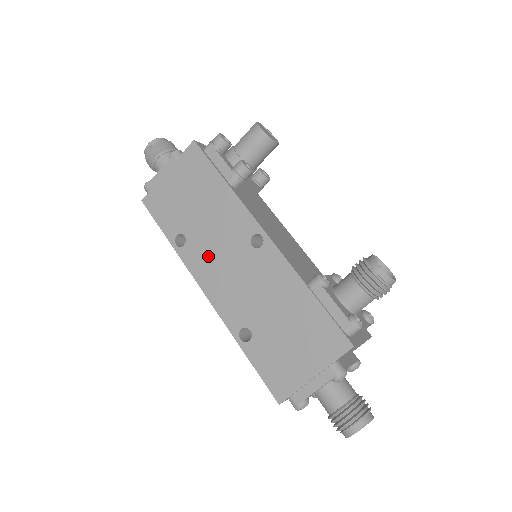
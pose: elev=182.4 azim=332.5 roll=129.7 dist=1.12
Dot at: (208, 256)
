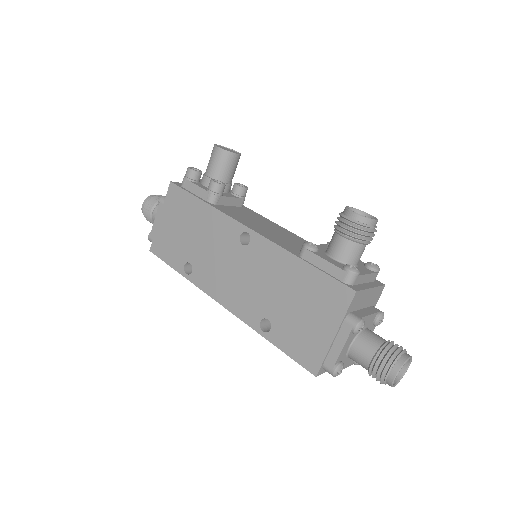
Dot at: (213, 271)
